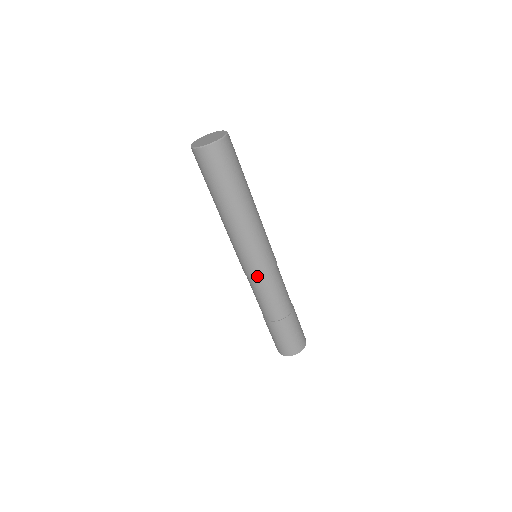
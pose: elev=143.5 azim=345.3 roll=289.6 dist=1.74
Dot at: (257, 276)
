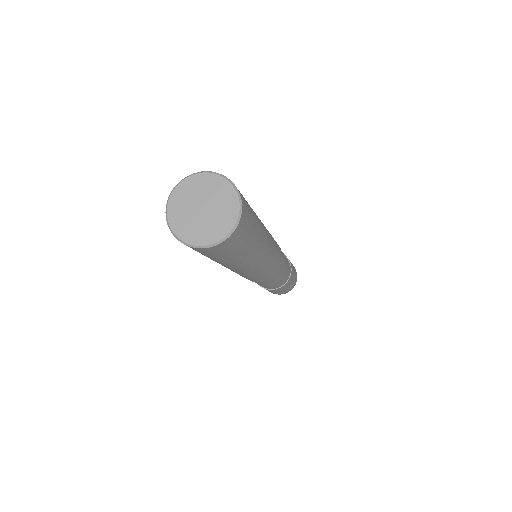
Dot at: occluded
